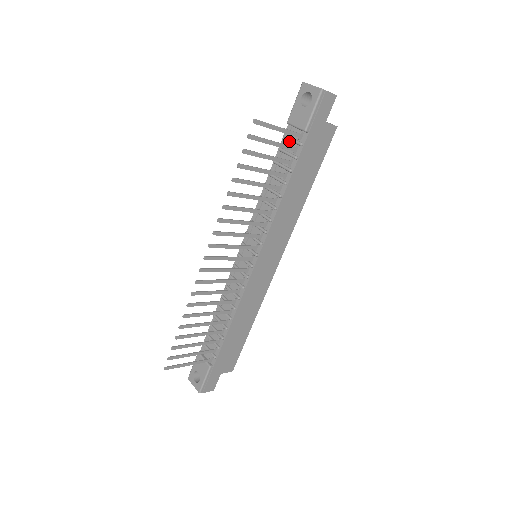
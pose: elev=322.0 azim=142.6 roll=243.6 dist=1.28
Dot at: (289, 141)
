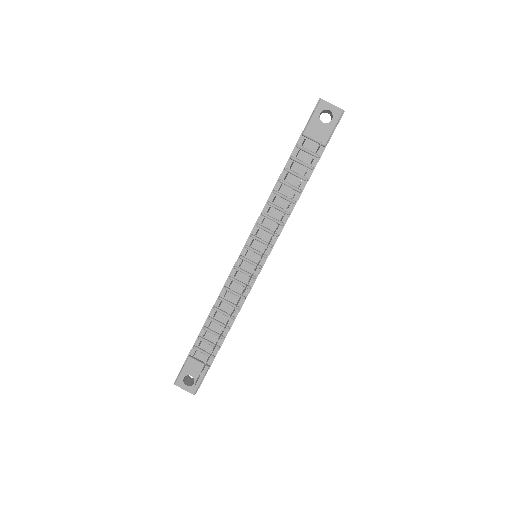
Dot at: (303, 151)
